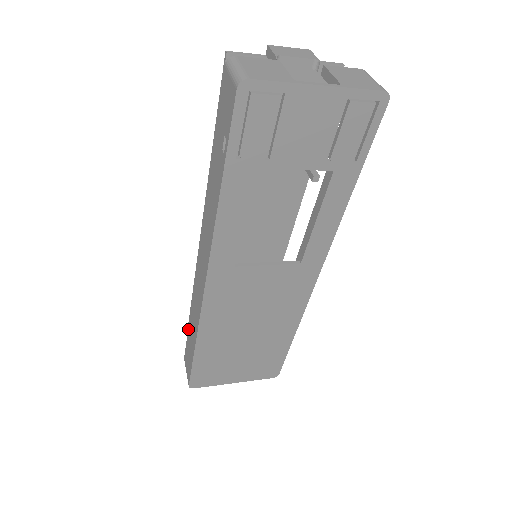
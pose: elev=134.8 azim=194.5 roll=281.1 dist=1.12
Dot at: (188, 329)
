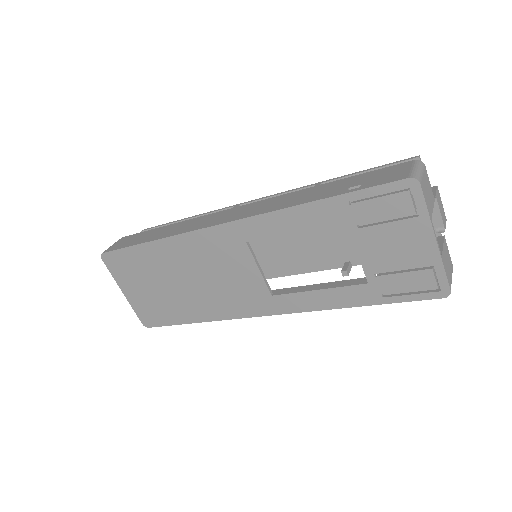
Dot at: (156, 228)
